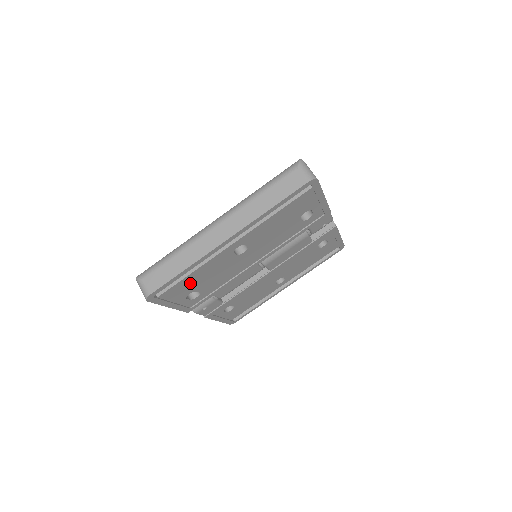
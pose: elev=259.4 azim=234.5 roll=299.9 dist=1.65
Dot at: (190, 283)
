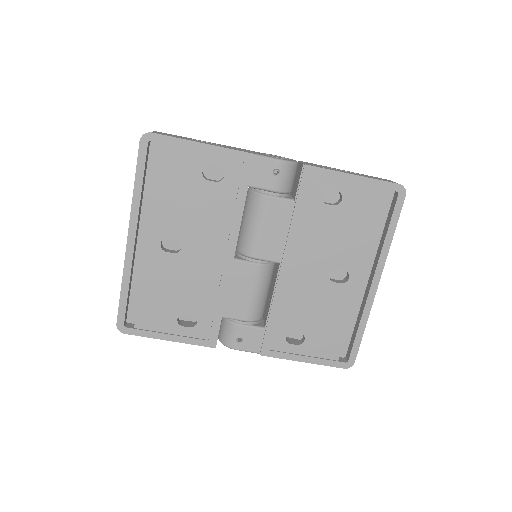
Dot at: (157, 303)
